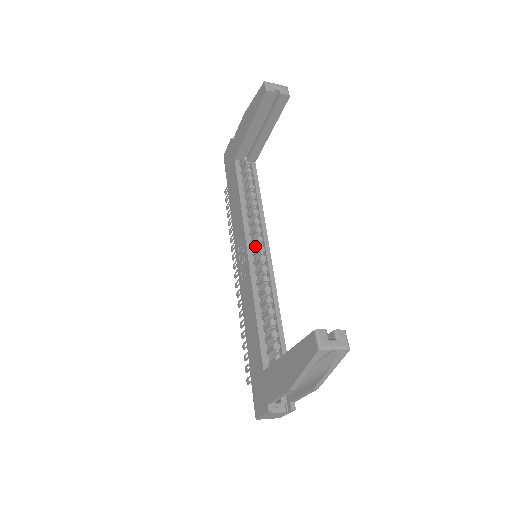
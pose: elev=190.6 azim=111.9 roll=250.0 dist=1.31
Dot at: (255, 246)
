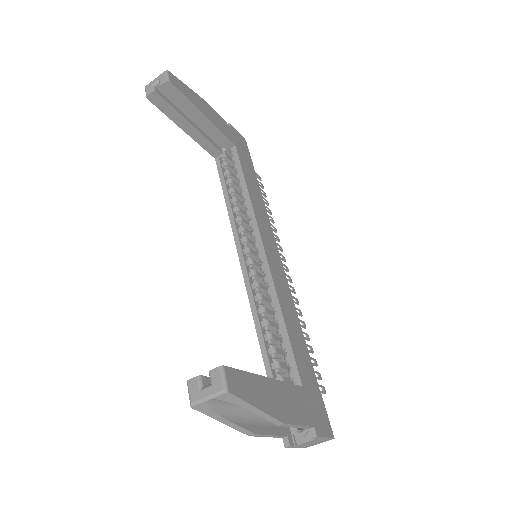
Dot at: occluded
